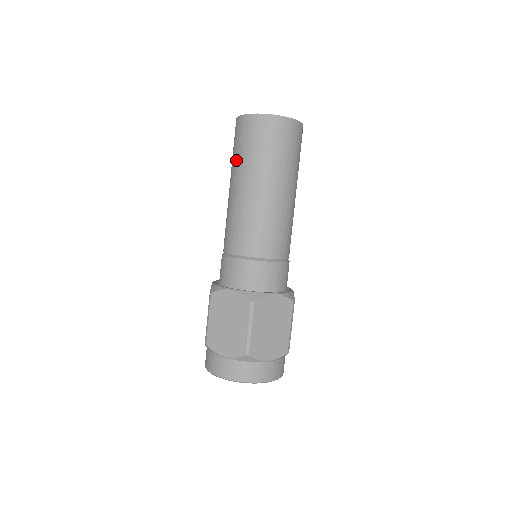
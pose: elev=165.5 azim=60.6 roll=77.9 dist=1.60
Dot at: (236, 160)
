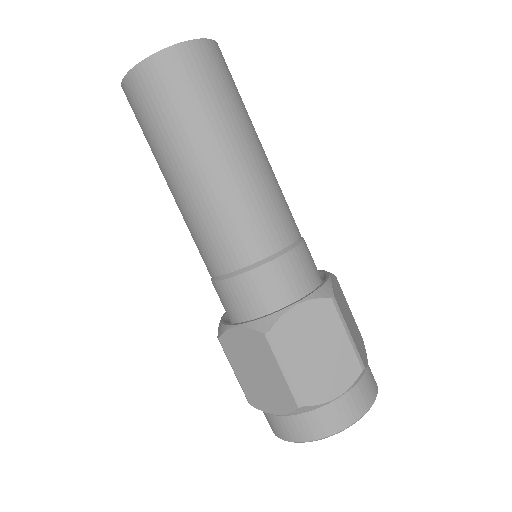
Dot at: (151, 149)
